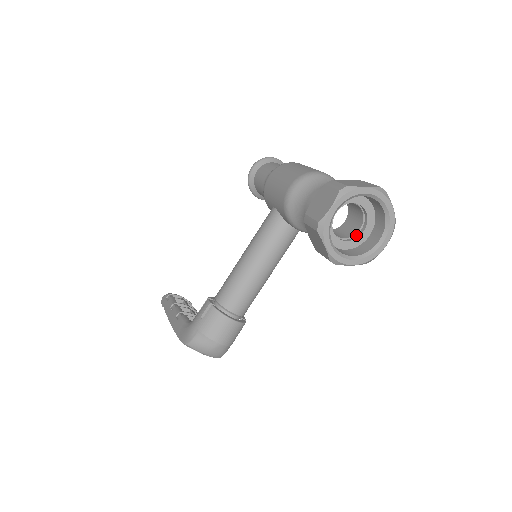
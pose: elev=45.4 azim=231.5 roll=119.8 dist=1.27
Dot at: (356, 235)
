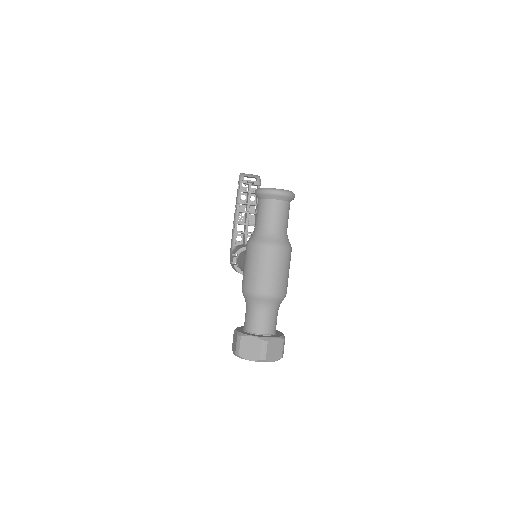
Dot at: occluded
